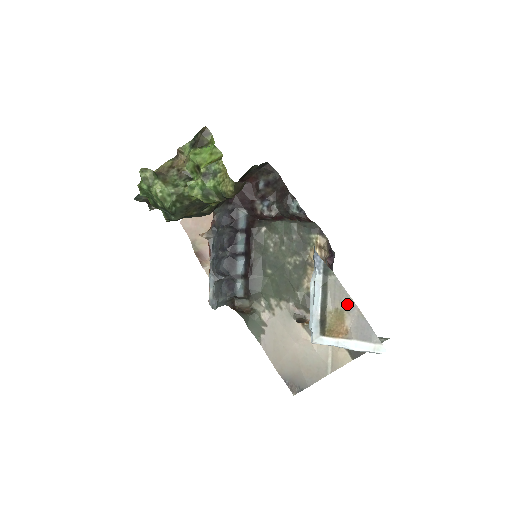
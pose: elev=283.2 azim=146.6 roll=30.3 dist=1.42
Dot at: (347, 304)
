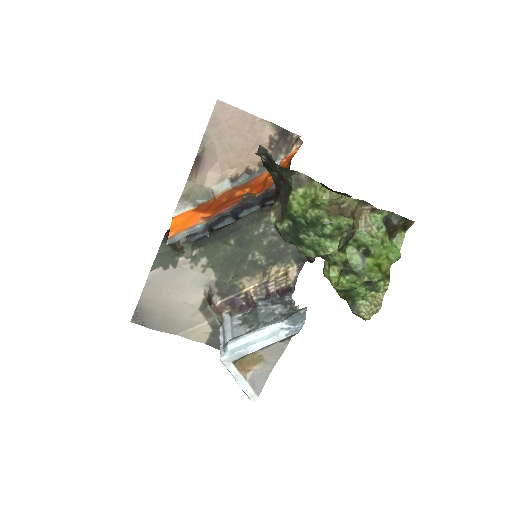
Dot at: (271, 360)
